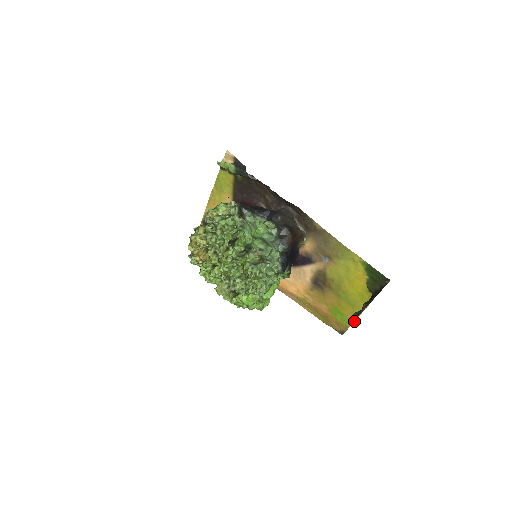
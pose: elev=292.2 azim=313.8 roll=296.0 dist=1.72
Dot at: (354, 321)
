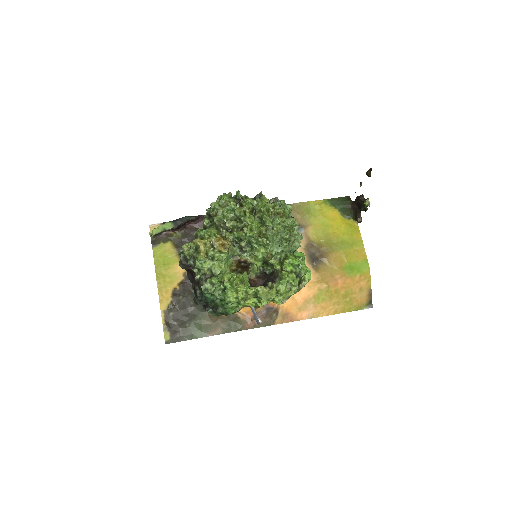
Dot at: (366, 258)
